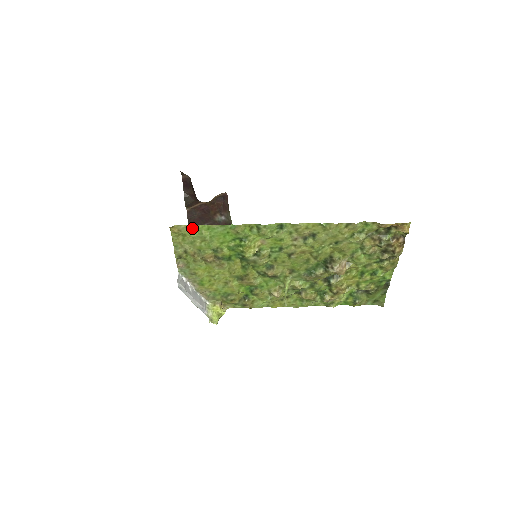
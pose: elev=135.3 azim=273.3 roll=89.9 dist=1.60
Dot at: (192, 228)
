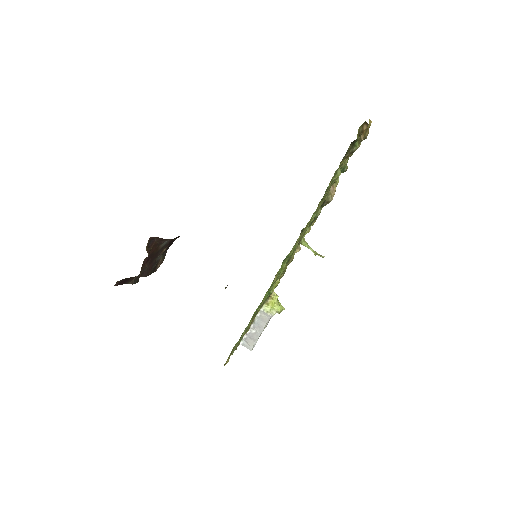
Dot at: (234, 346)
